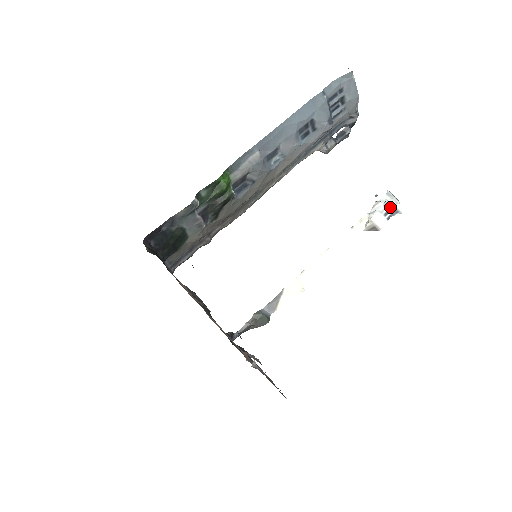
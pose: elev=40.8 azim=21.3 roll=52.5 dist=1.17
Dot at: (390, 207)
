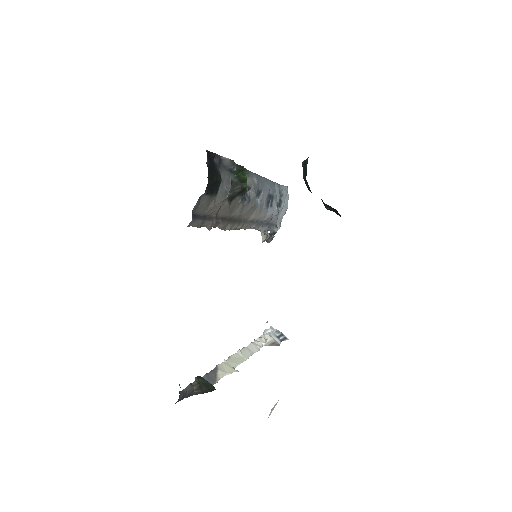
Dot at: (279, 333)
